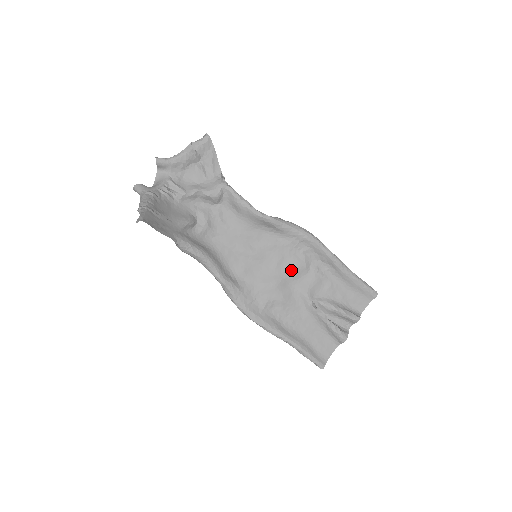
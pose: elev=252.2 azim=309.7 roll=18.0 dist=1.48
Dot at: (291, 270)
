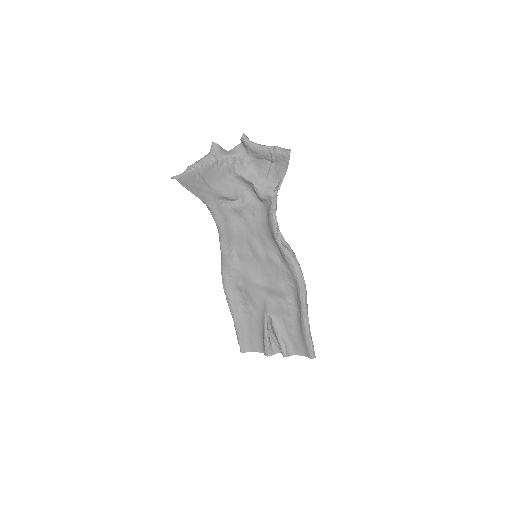
Dot at: (272, 286)
